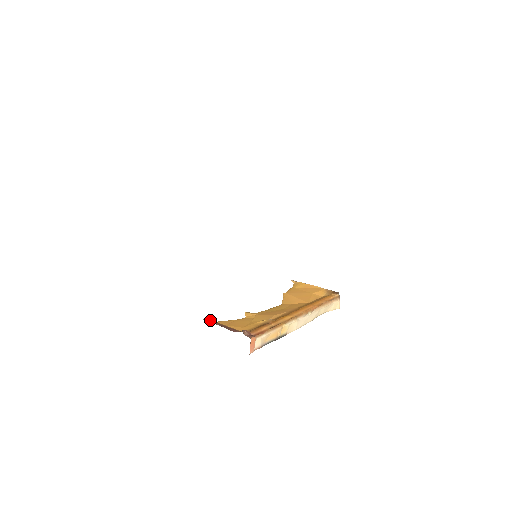
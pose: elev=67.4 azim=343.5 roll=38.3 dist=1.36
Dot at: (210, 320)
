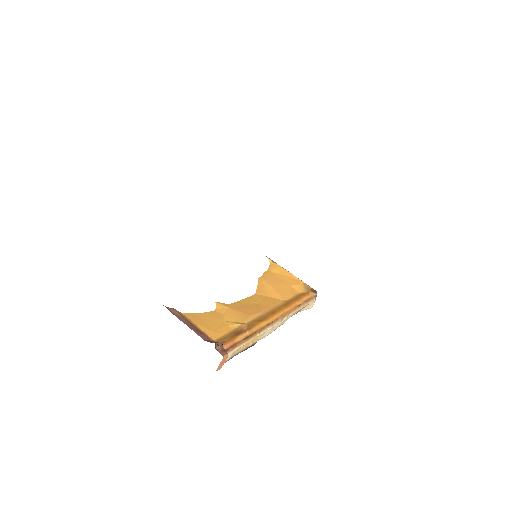
Dot at: (176, 311)
